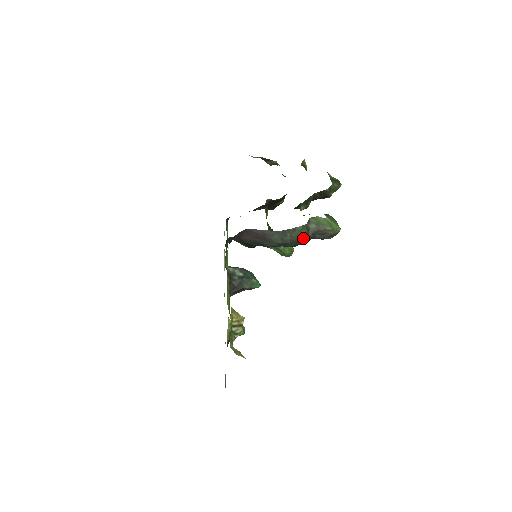
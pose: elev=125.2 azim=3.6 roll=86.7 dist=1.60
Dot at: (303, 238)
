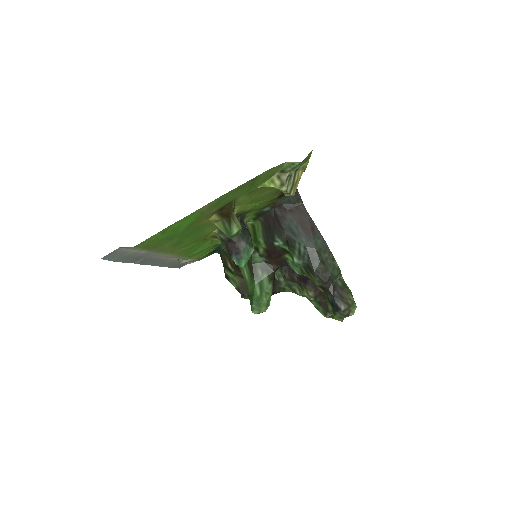
Dot at: (330, 274)
